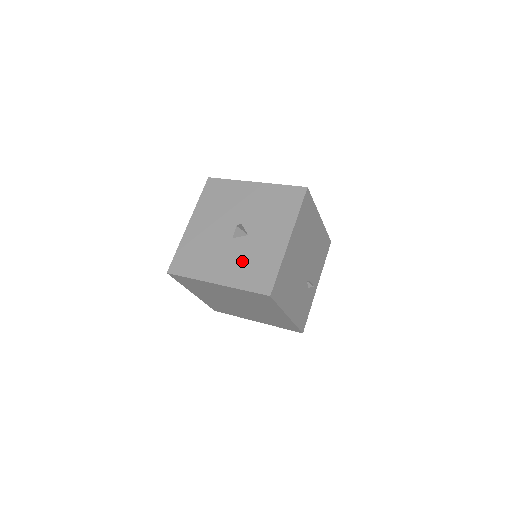
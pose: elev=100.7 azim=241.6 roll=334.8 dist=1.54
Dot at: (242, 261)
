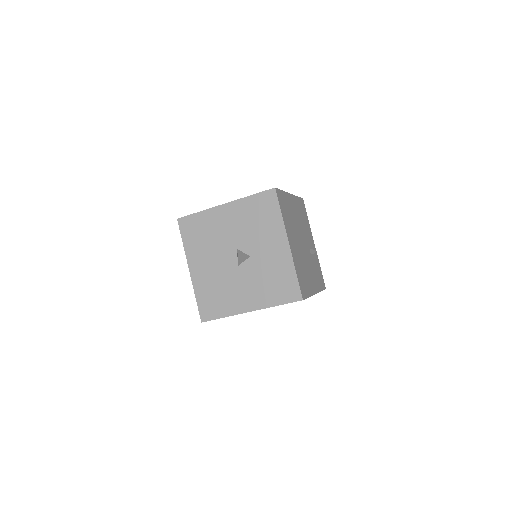
Dot at: (260, 282)
